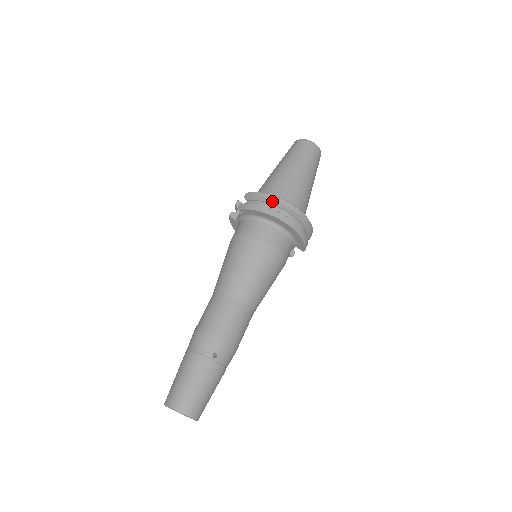
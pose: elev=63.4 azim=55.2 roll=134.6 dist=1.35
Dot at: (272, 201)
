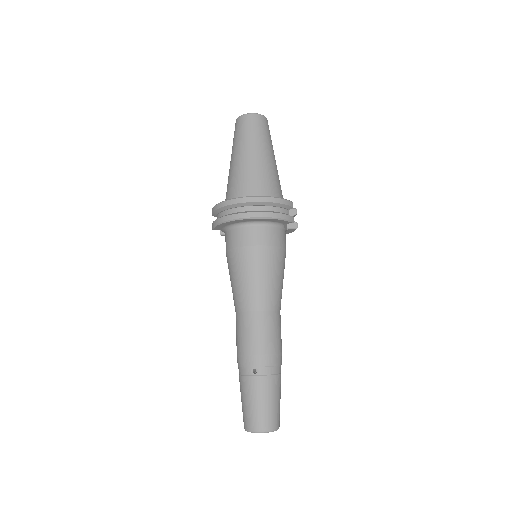
Dot at: (225, 207)
